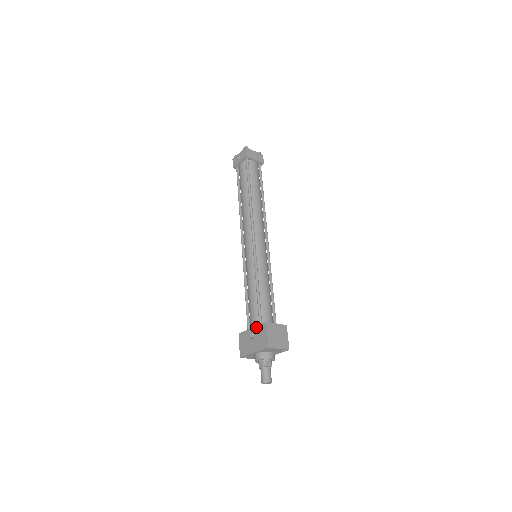
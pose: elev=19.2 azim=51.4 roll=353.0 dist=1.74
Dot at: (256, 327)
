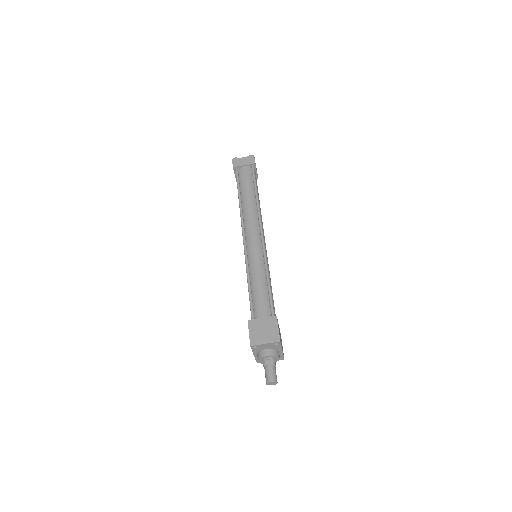
Dot at: occluded
